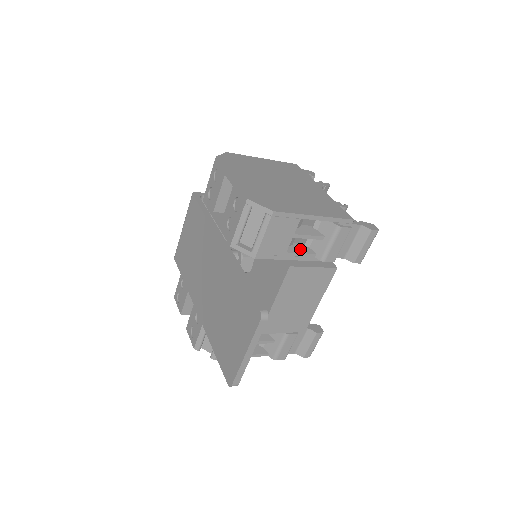
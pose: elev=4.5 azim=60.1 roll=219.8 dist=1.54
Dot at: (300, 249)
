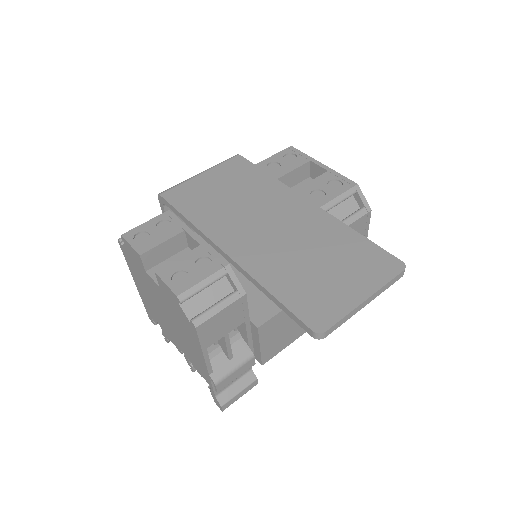
Dot at: occluded
